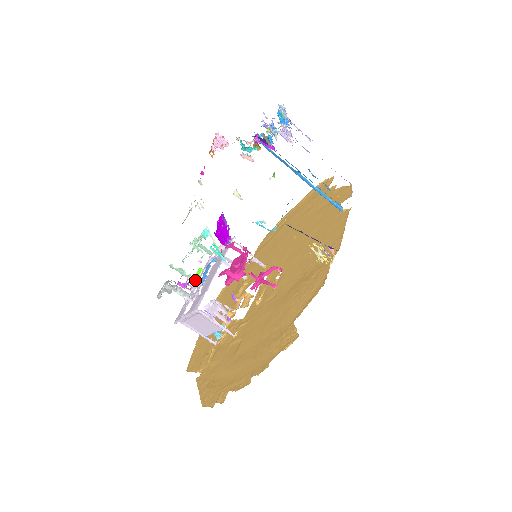
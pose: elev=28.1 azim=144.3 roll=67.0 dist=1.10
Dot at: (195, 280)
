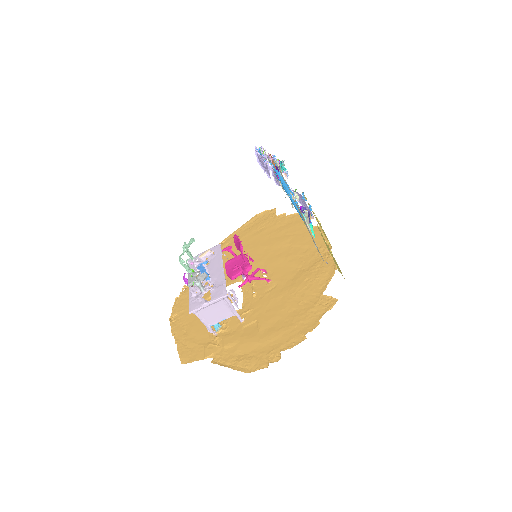
Dot at: occluded
